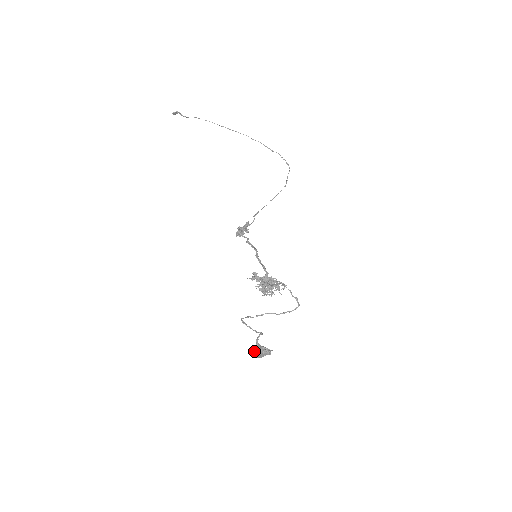
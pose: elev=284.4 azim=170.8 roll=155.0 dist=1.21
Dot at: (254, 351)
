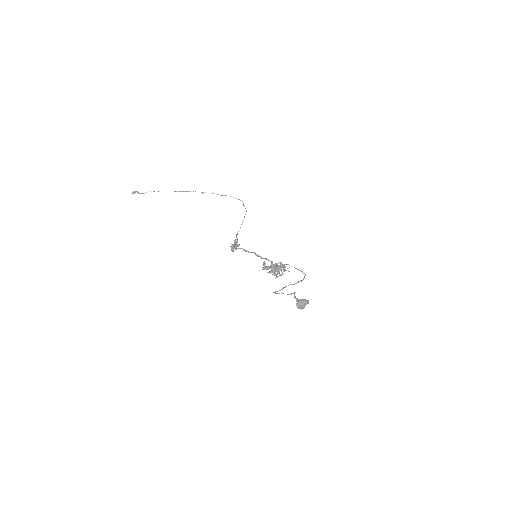
Dot at: (297, 304)
